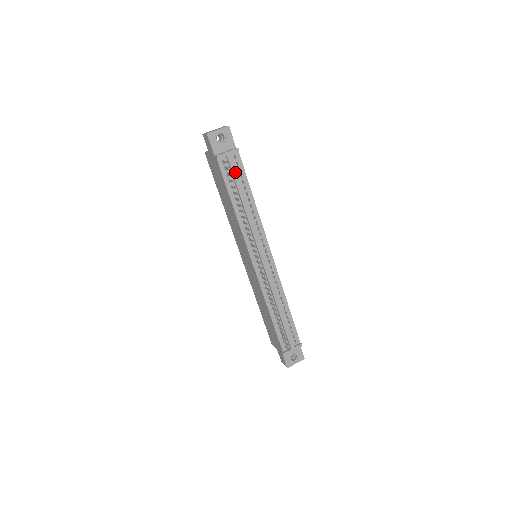
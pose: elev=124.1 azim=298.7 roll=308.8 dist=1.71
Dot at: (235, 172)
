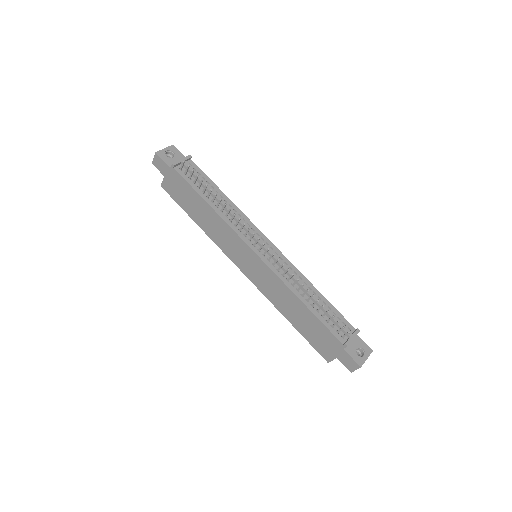
Dot at: (196, 174)
